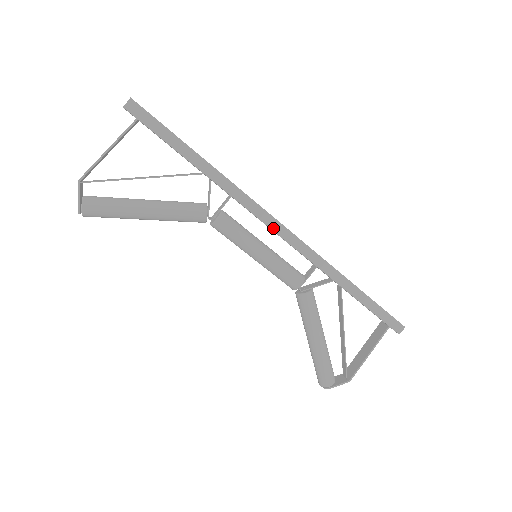
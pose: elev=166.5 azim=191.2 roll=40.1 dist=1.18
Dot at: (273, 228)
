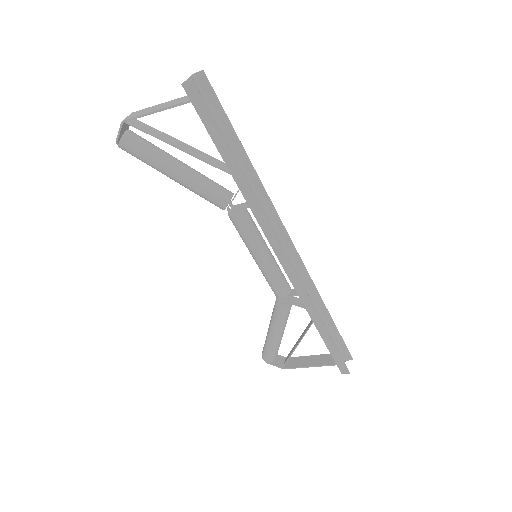
Dot at: (277, 253)
